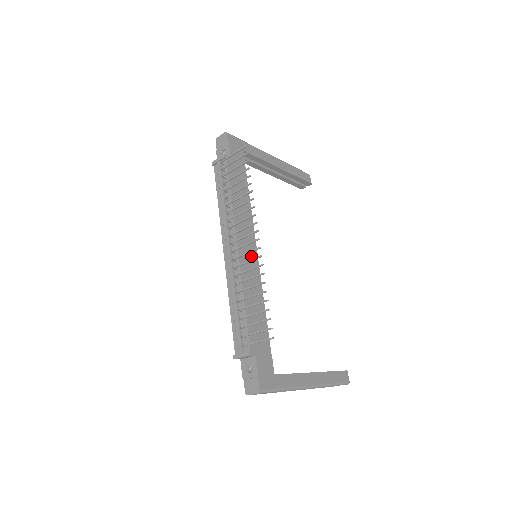
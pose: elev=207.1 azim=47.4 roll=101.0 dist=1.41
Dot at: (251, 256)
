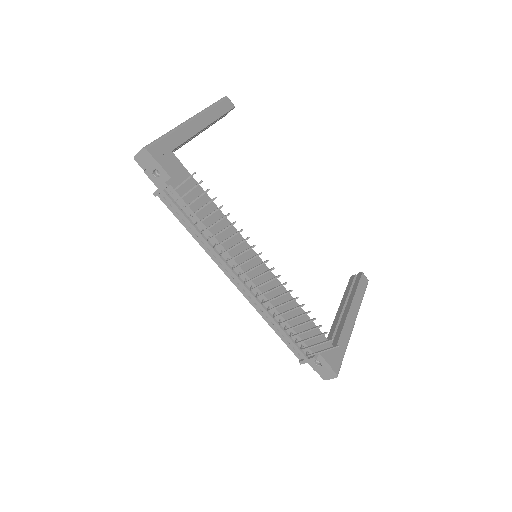
Dot at: (258, 268)
